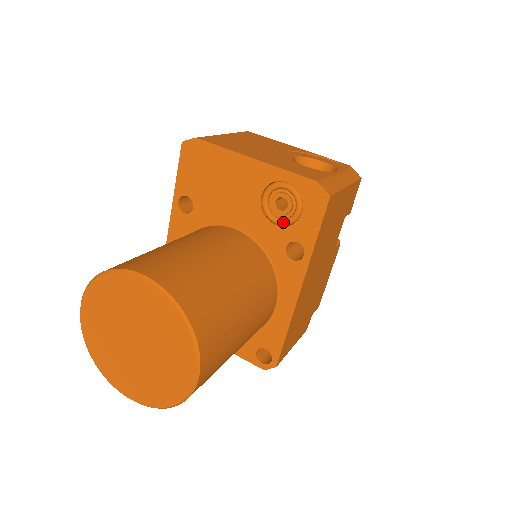
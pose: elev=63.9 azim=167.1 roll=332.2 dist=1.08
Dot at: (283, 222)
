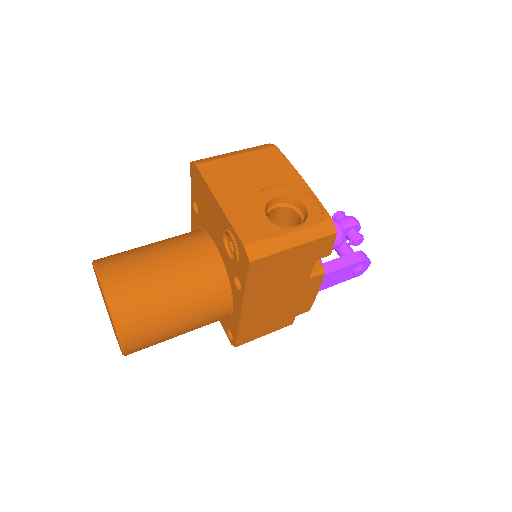
Dot at: (231, 259)
